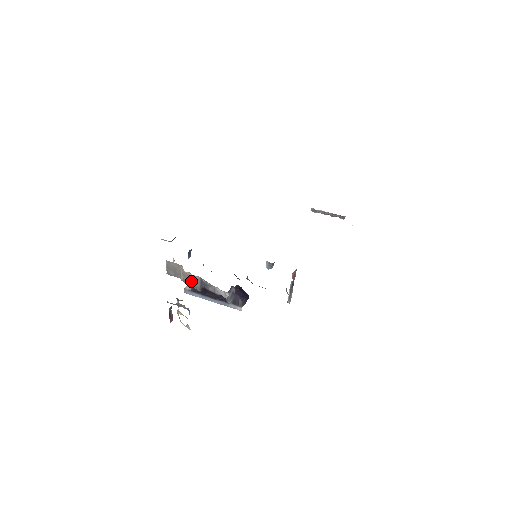
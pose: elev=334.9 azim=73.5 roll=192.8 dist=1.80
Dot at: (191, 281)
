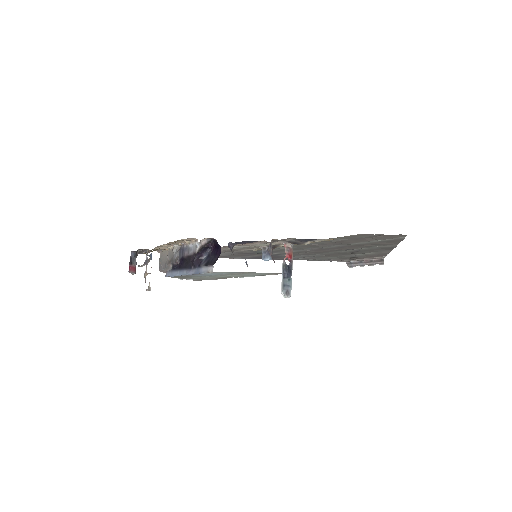
Dot at: (173, 257)
